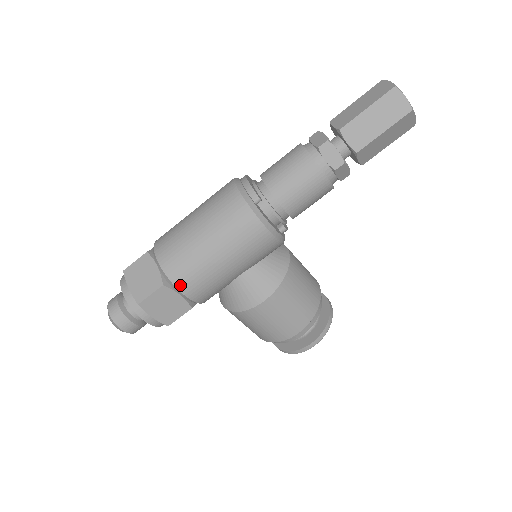
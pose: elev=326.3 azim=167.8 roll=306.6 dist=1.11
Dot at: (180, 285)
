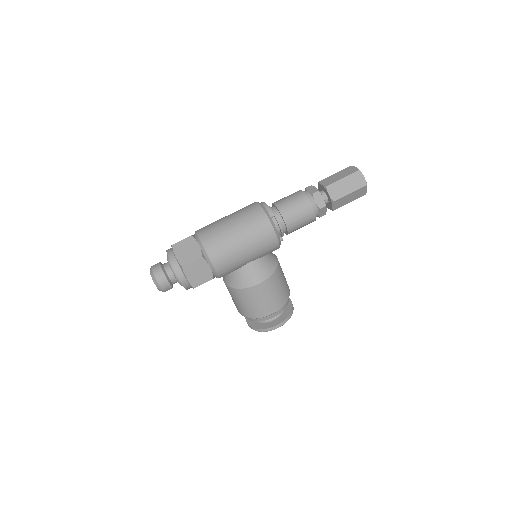
Dot at: (213, 259)
